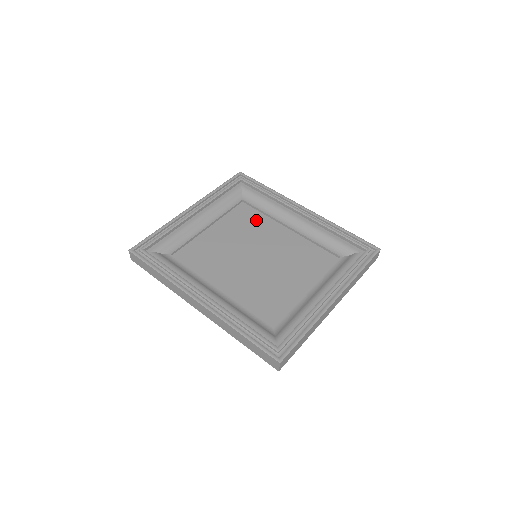
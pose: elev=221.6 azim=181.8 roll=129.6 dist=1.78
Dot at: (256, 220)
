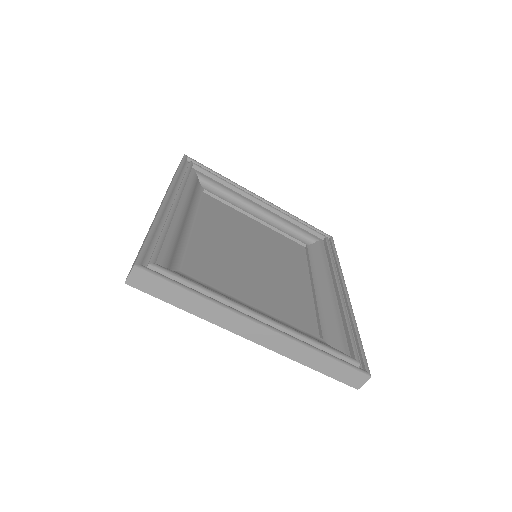
Dot at: (296, 258)
